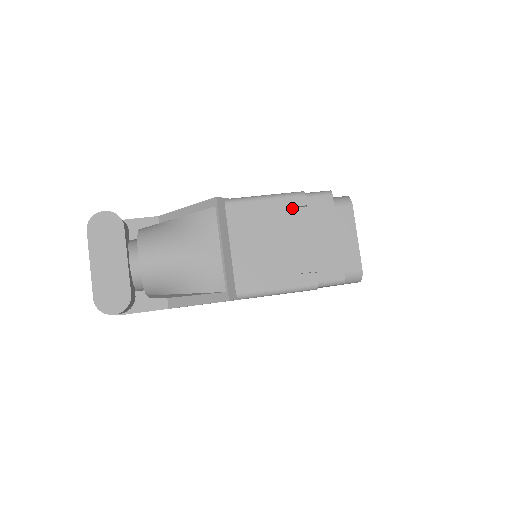
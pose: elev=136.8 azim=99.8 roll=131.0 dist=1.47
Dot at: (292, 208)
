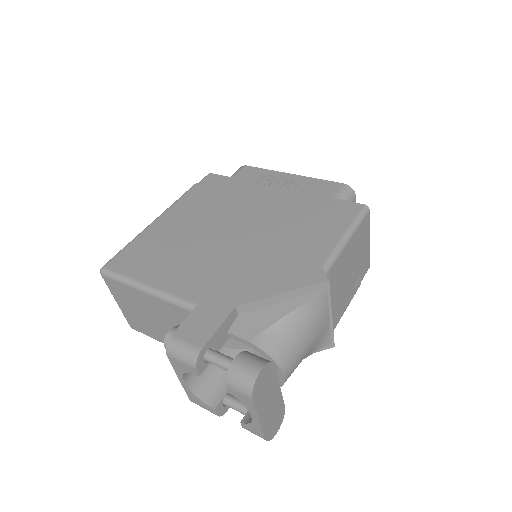
Dot at: (354, 241)
